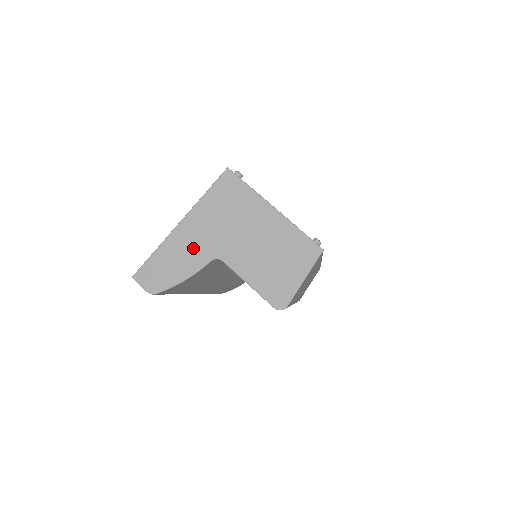
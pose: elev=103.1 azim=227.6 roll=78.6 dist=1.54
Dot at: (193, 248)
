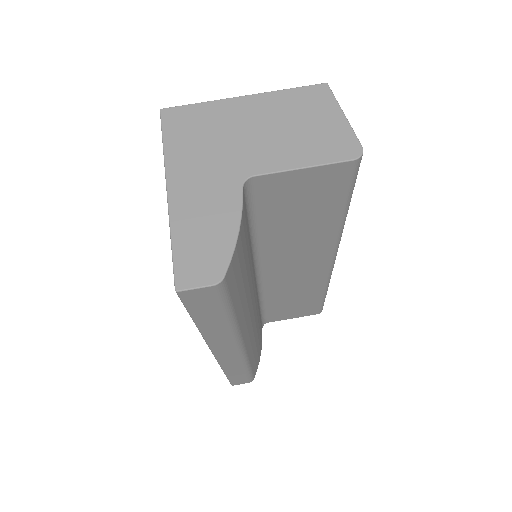
Dot at: (210, 195)
